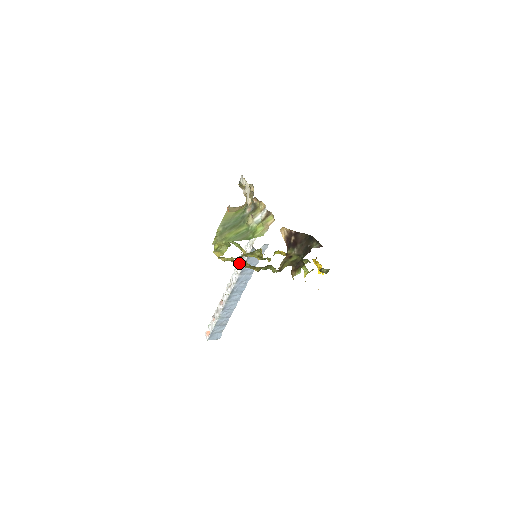
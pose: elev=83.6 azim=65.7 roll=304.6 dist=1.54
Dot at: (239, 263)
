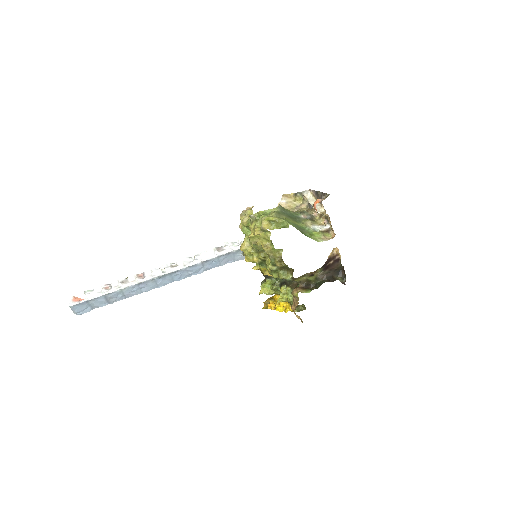
Dot at: (209, 252)
